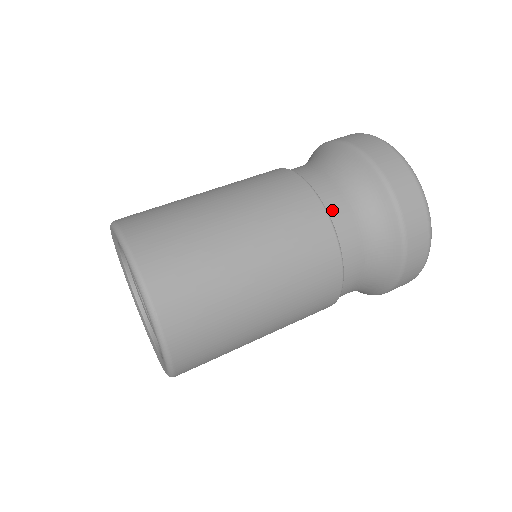
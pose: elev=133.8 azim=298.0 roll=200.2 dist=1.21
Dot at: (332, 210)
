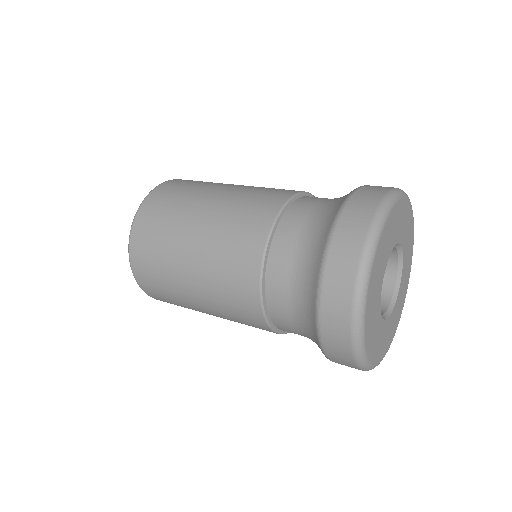
Dot at: (304, 199)
